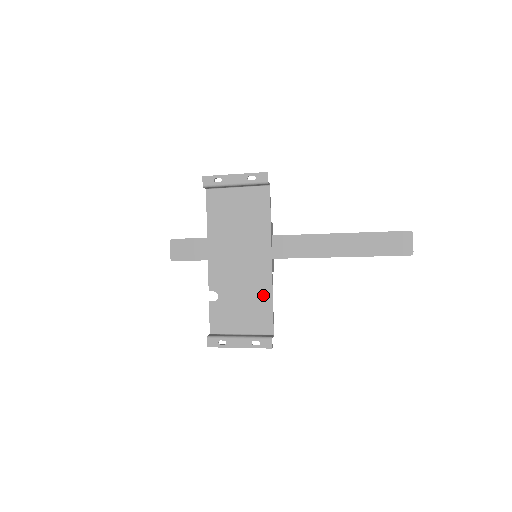
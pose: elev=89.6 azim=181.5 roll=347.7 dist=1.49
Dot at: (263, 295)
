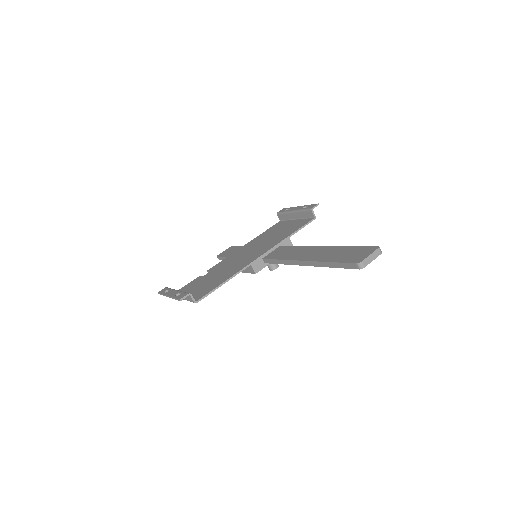
Dot at: (227, 276)
